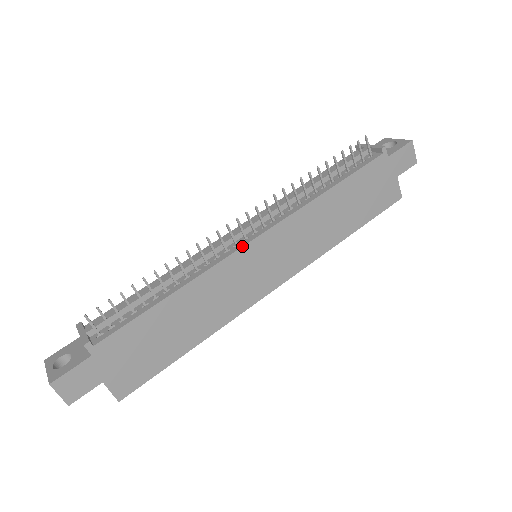
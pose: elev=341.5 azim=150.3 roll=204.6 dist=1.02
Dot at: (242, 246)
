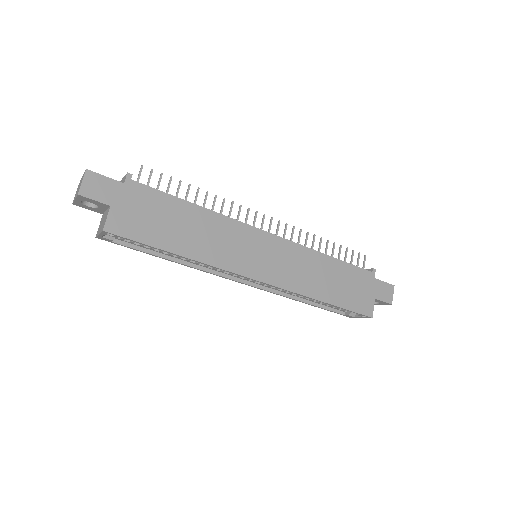
Dot at: (258, 228)
